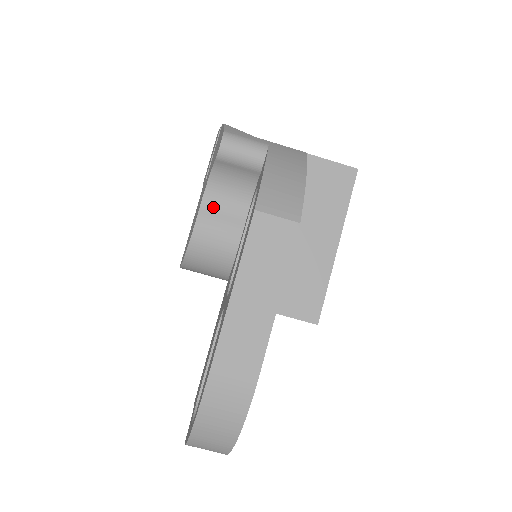
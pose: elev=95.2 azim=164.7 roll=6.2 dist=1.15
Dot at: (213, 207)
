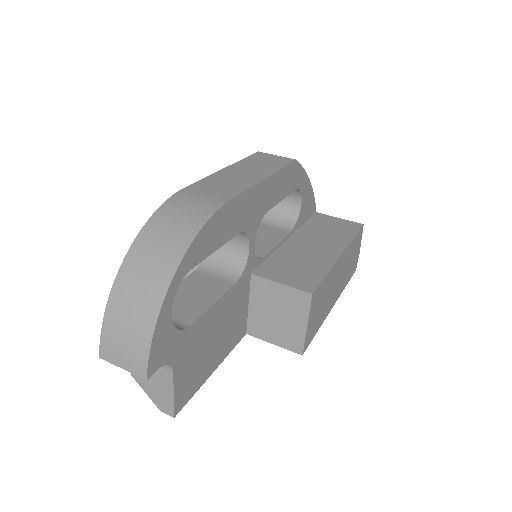
Dot at: occluded
